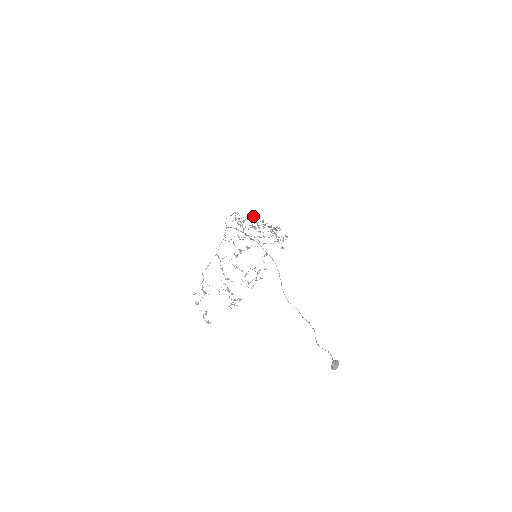
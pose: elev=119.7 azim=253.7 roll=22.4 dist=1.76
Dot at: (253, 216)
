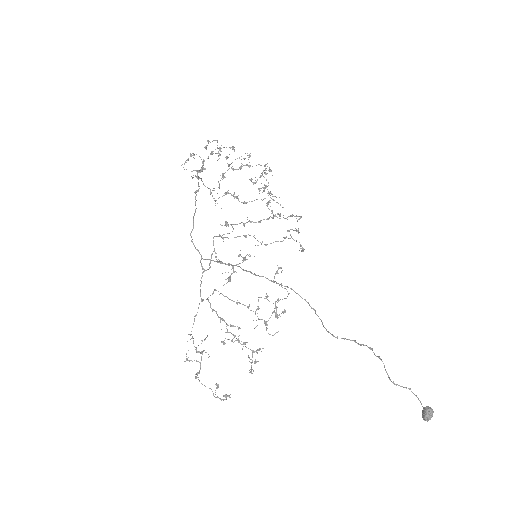
Dot at: occluded
